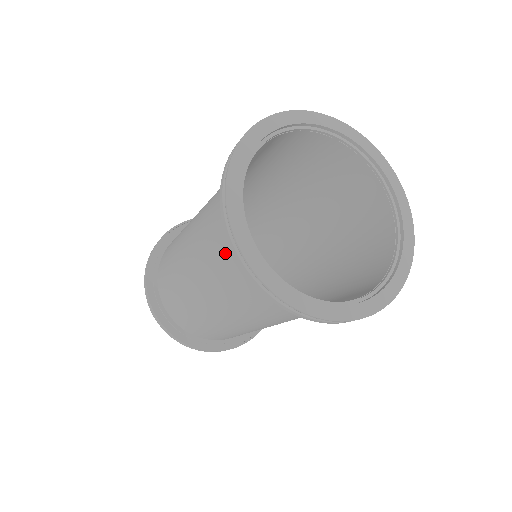
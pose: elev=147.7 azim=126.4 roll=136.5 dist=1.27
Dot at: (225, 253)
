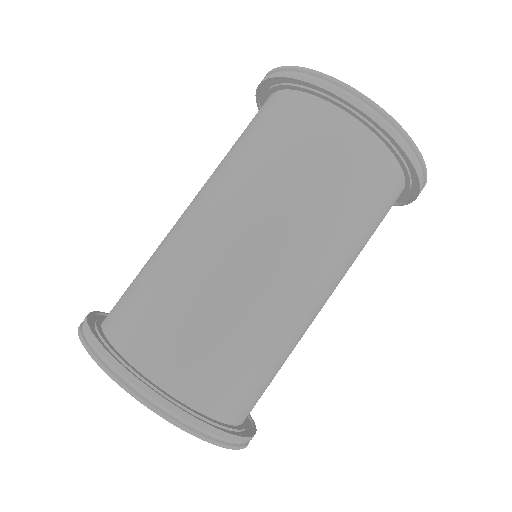
Dot at: (294, 137)
